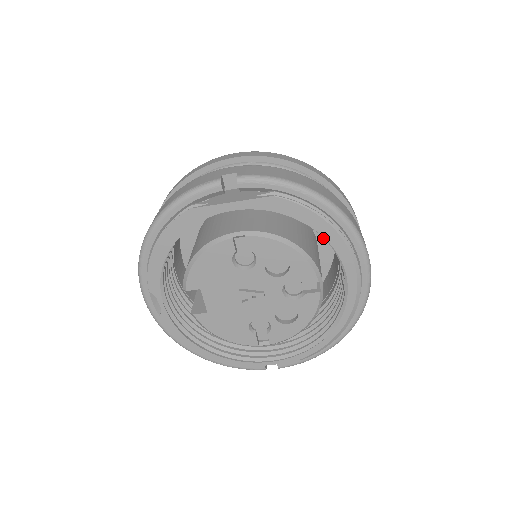
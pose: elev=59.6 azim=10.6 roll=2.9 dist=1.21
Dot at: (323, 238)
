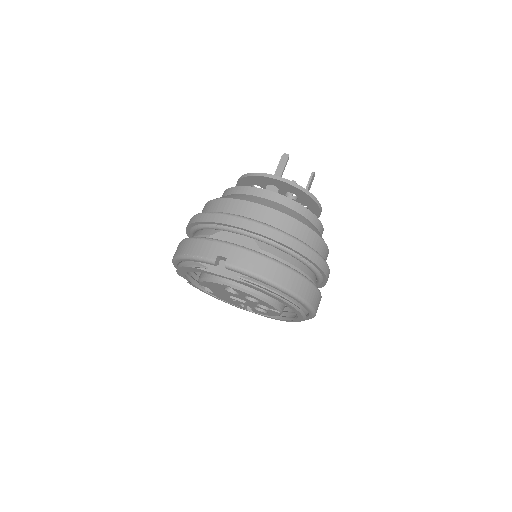
Dot at: occluded
